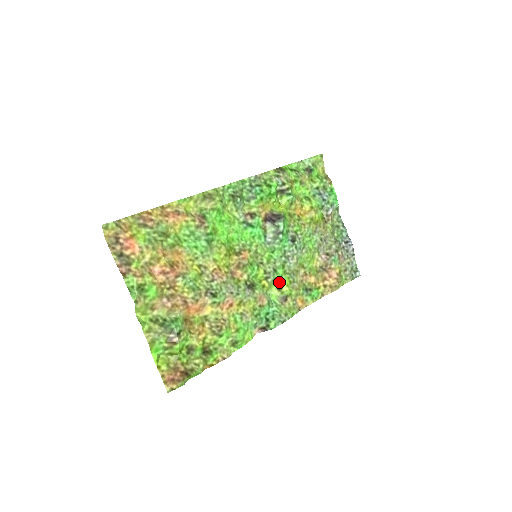
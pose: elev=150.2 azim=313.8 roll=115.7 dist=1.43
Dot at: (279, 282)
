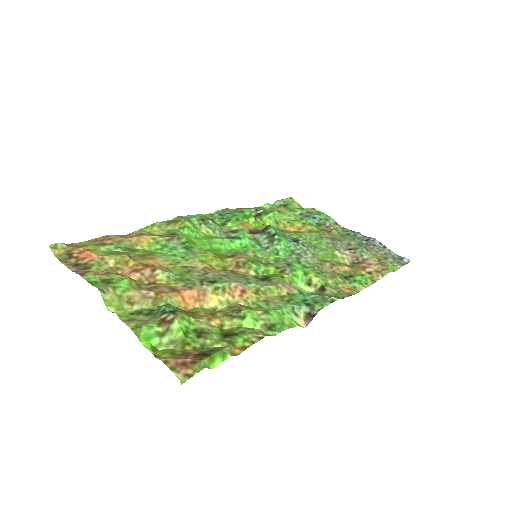
Dot at: (303, 275)
